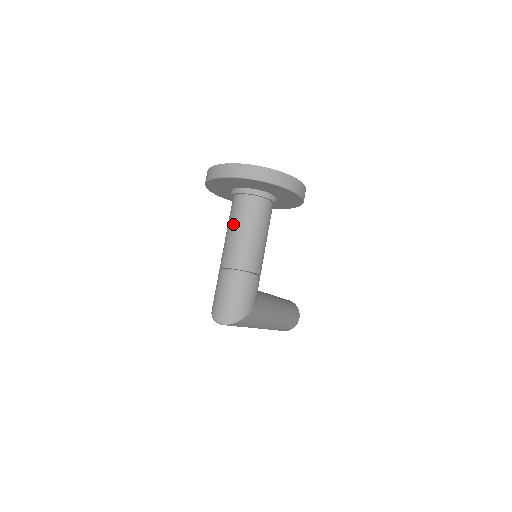
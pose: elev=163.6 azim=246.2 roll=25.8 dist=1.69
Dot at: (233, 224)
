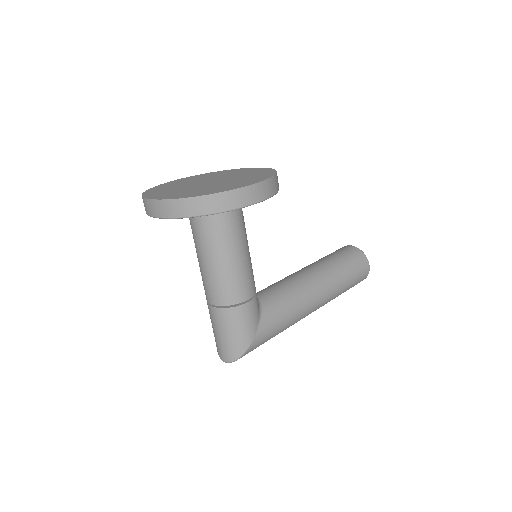
Dot at: (196, 252)
